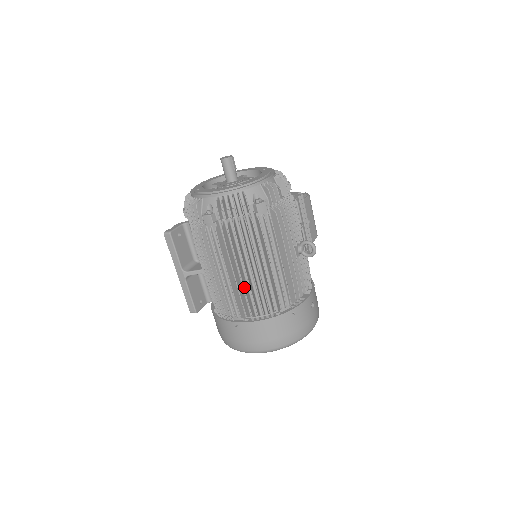
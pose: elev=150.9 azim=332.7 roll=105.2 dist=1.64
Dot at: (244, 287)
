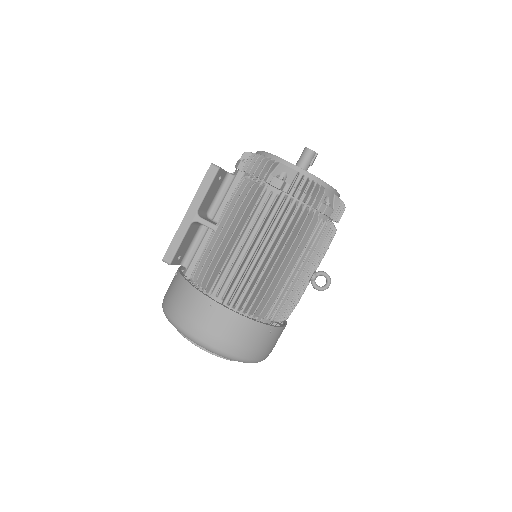
Dot at: occluded
